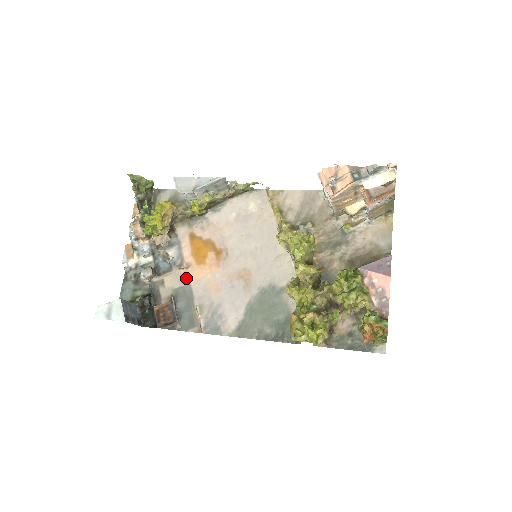
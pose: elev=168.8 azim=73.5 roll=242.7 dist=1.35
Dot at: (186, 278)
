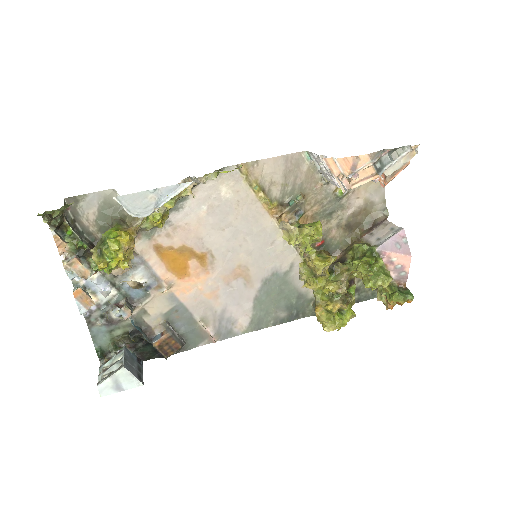
Dot at: (173, 298)
